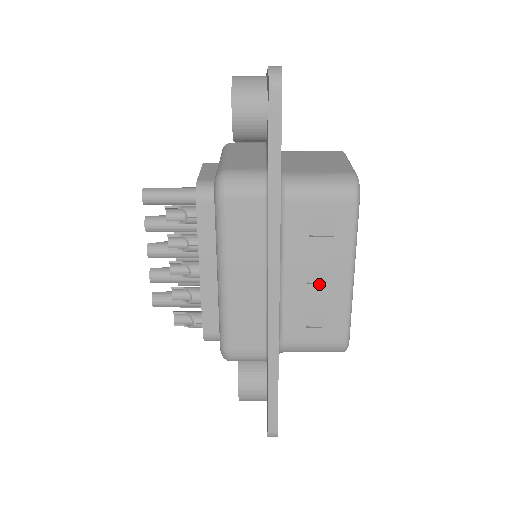
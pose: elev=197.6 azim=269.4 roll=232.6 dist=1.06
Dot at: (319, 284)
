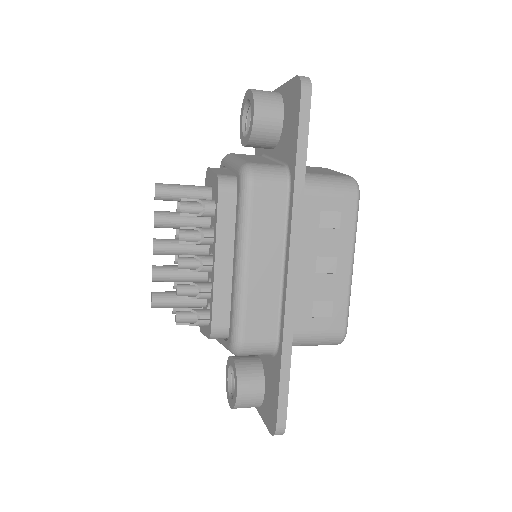
Dot at: (325, 273)
